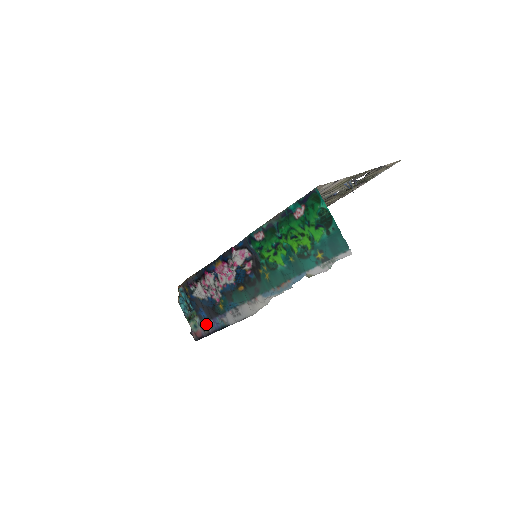
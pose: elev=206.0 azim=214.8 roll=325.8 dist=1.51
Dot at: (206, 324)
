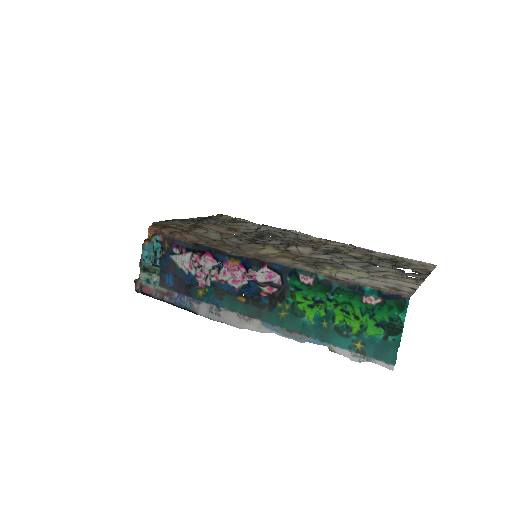
Dot at: (165, 290)
